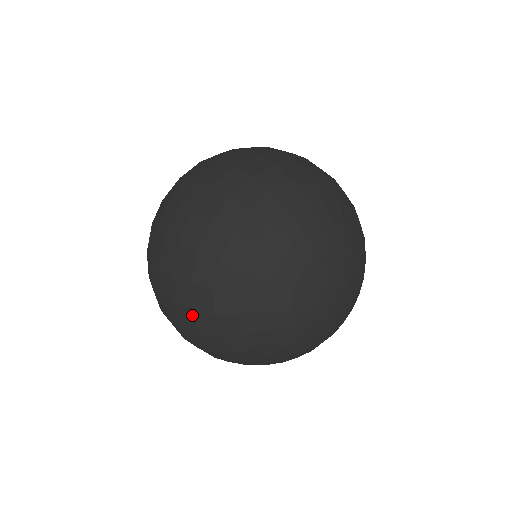
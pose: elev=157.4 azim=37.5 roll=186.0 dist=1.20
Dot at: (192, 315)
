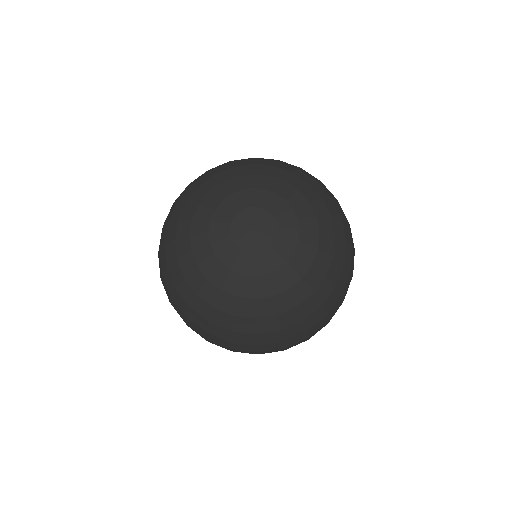
Dot at: (189, 320)
